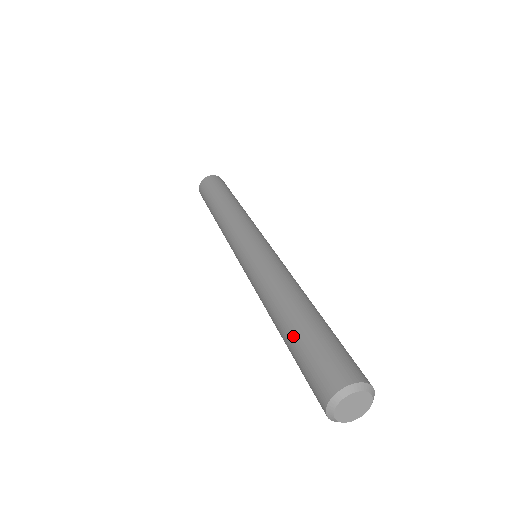
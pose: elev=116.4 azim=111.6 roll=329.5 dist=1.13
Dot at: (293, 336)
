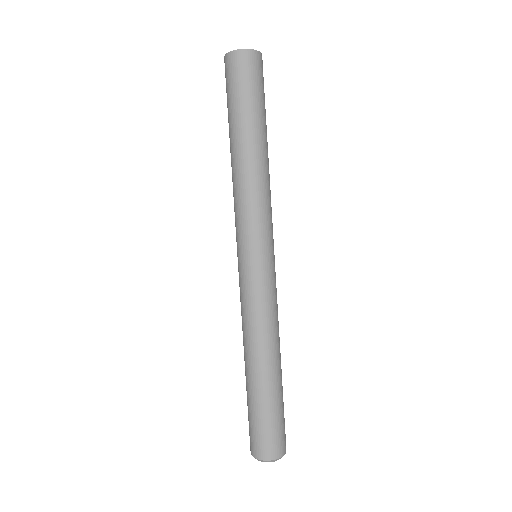
Dot at: (251, 396)
